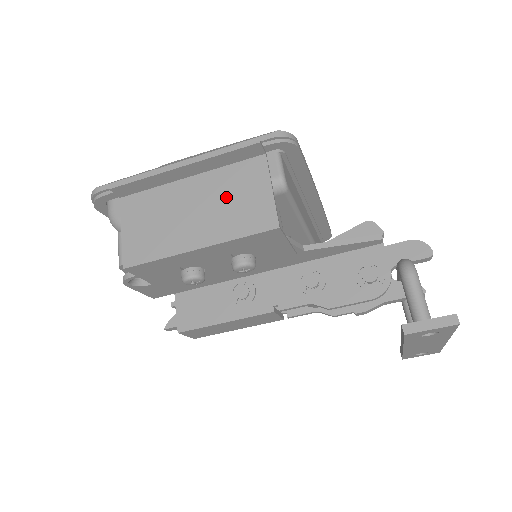
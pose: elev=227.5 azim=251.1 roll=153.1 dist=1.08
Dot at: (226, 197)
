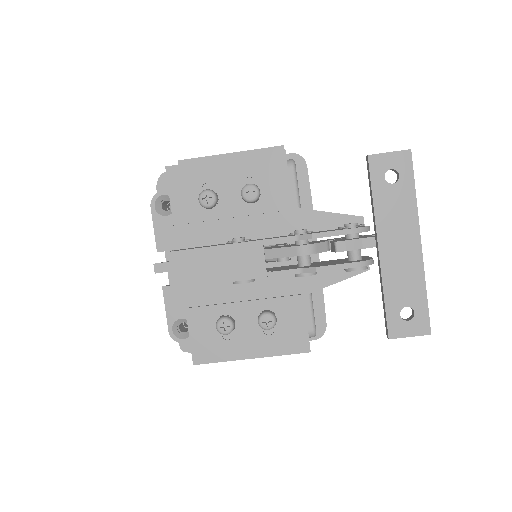
Dot at: occluded
